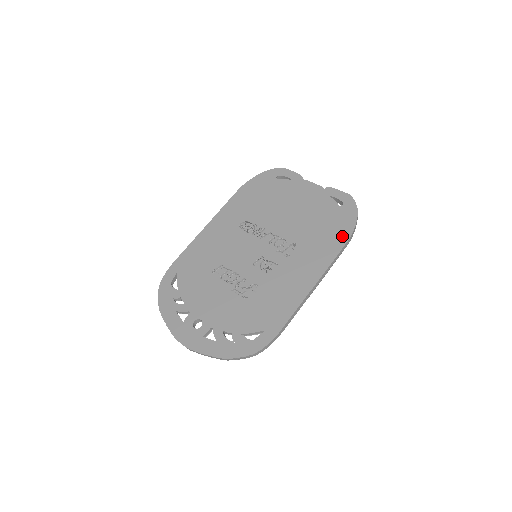
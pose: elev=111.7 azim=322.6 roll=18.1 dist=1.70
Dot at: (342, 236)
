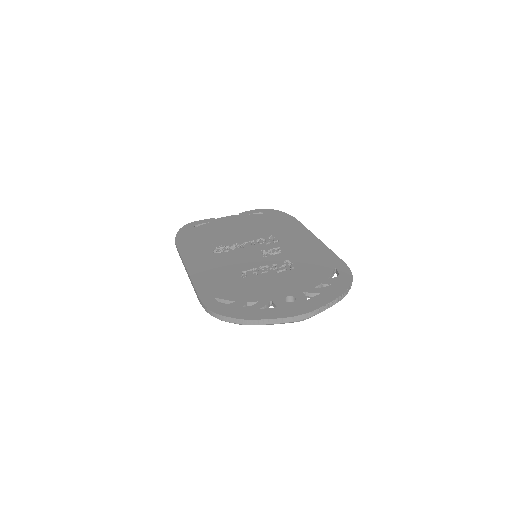
Dot at: (290, 219)
